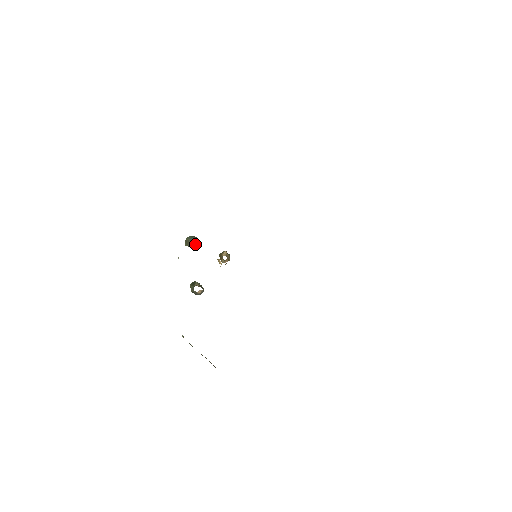
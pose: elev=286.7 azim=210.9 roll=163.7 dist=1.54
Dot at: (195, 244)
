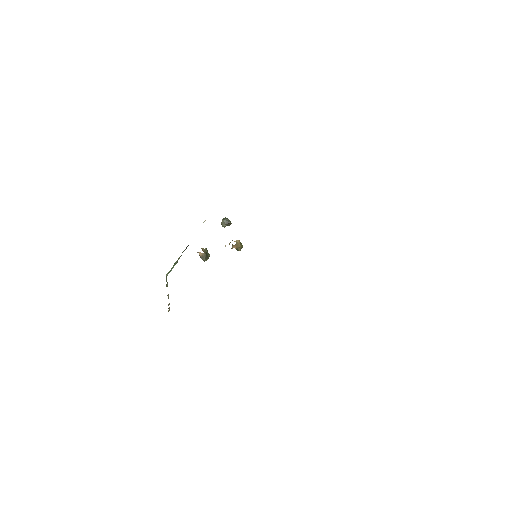
Dot at: (226, 225)
